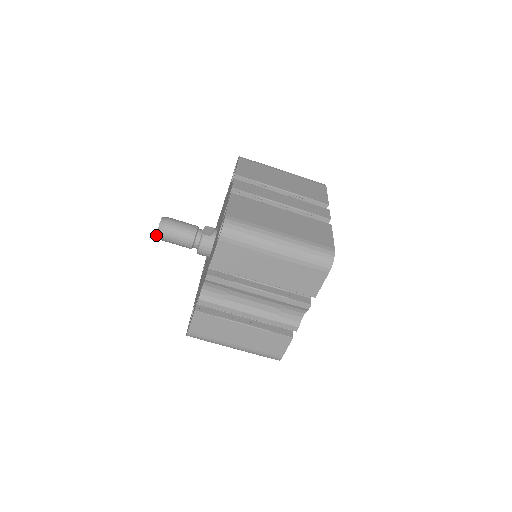
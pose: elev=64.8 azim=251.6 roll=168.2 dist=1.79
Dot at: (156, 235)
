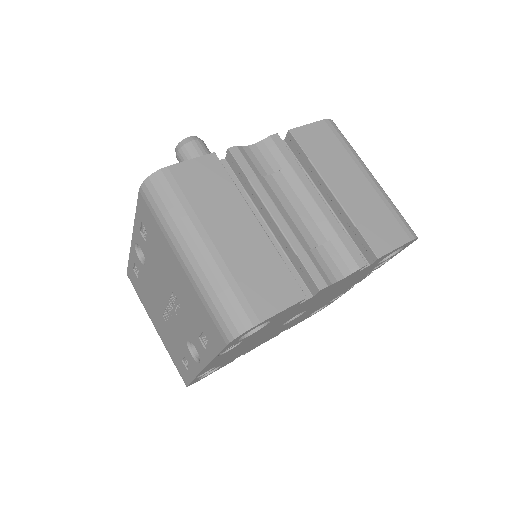
Dot at: (185, 138)
